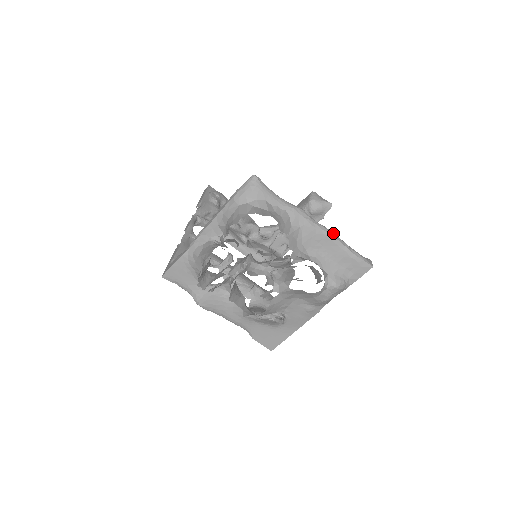
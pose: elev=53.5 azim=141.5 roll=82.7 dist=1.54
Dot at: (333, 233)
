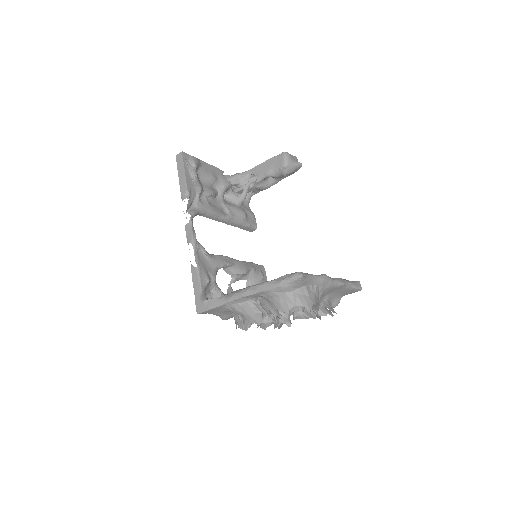
Dot at: (343, 282)
